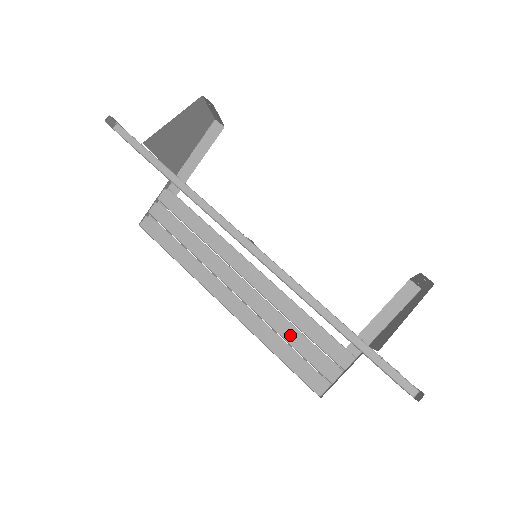
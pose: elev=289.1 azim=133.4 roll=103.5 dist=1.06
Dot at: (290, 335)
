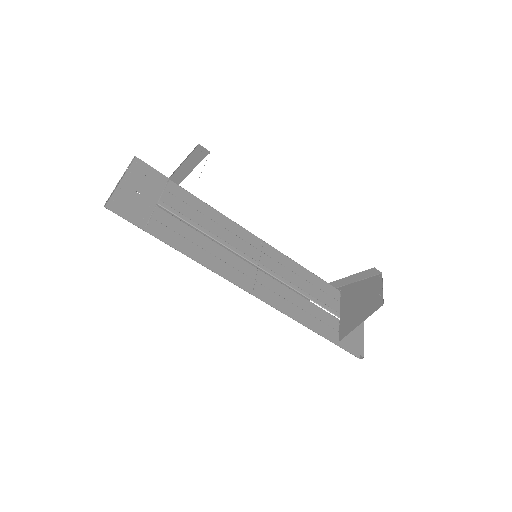
Dot at: occluded
